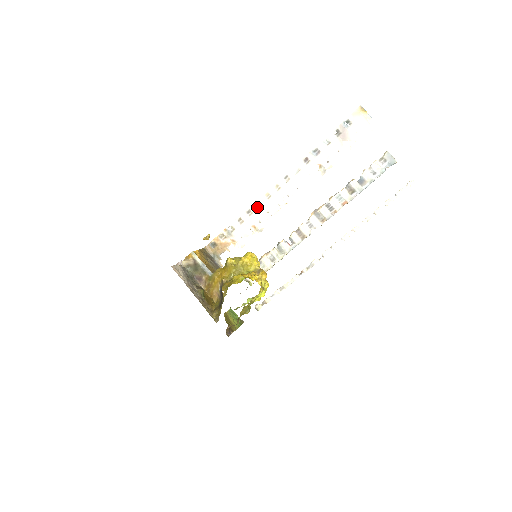
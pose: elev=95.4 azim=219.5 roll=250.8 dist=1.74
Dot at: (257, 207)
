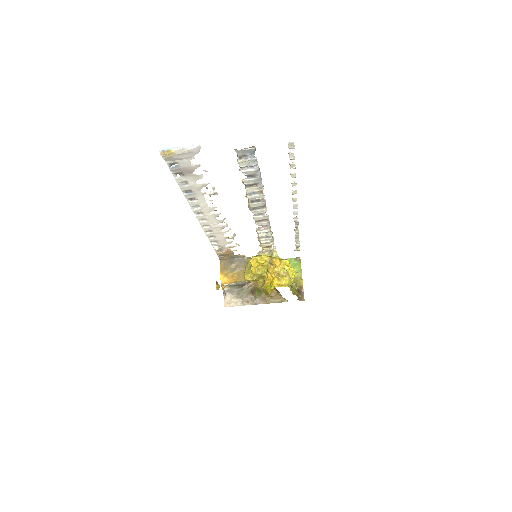
Dot at: (211, 233)
